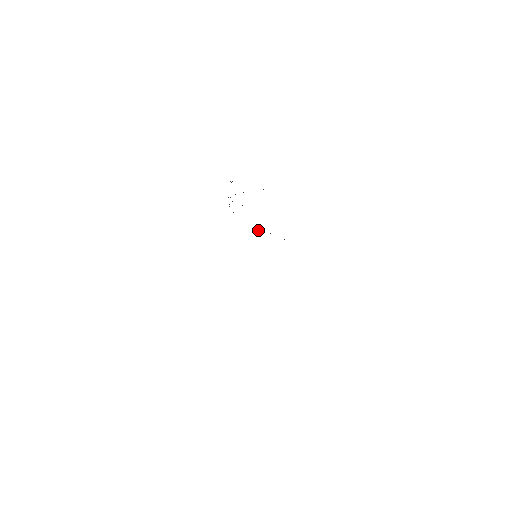
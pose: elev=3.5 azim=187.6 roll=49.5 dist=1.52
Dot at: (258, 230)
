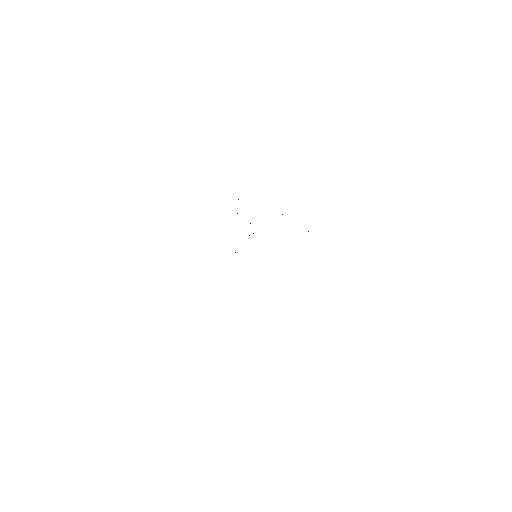
Dot at: occluded
